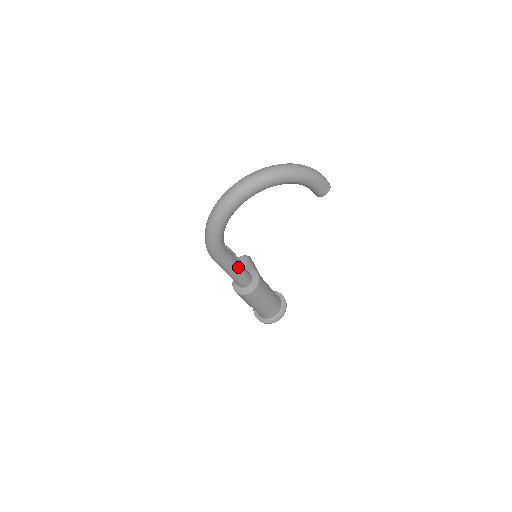
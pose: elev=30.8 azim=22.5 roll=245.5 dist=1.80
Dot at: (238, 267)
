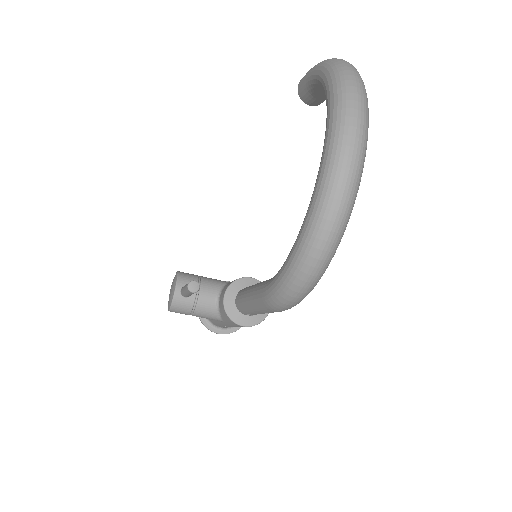
Dot at: occluded
